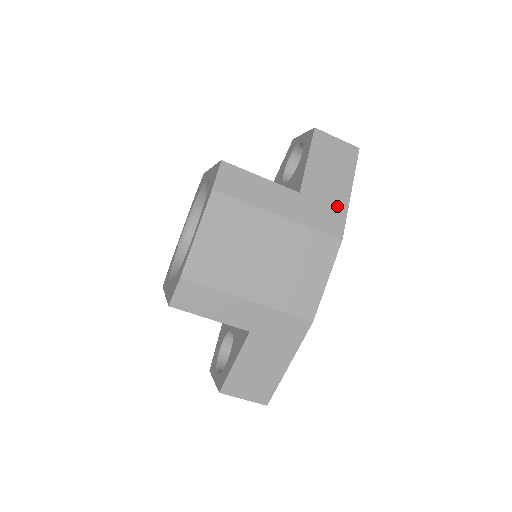
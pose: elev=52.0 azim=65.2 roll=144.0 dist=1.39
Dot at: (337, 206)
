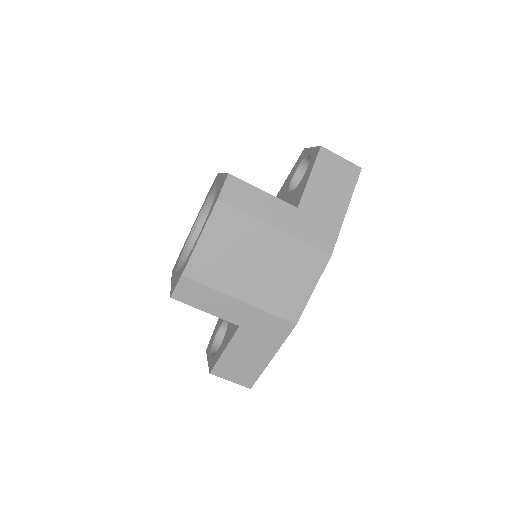
Dot at: (331, 222)
